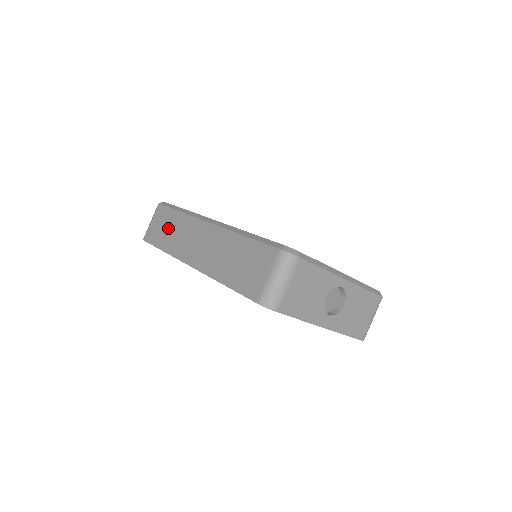
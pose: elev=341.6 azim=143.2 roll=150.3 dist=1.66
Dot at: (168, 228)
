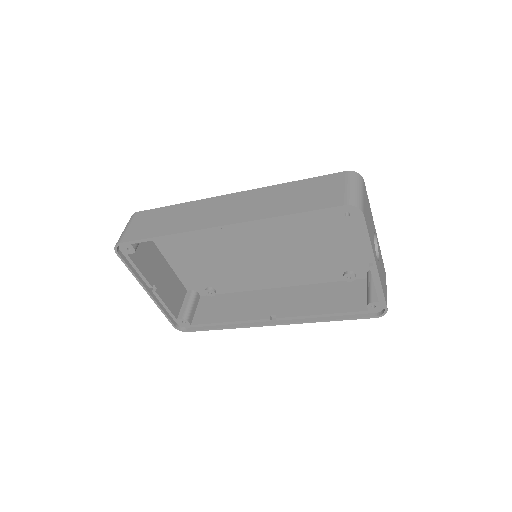
Dot at: (164, 219)
